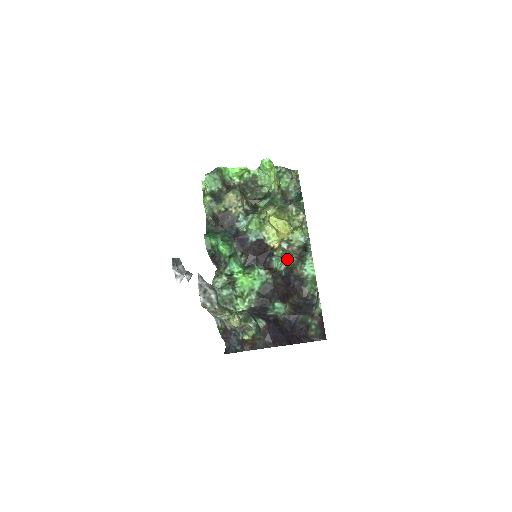
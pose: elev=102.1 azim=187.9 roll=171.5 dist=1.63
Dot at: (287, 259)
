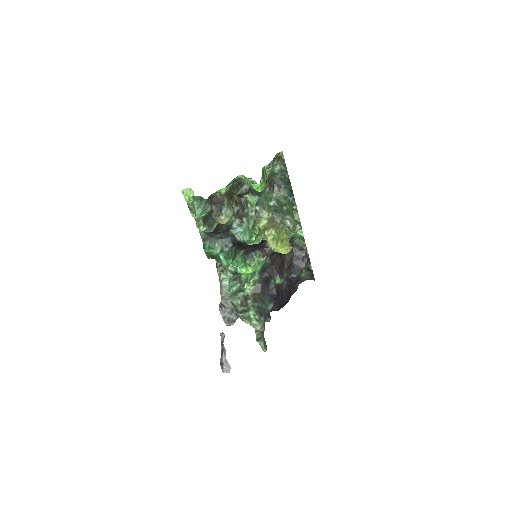
Dot at: occluded
